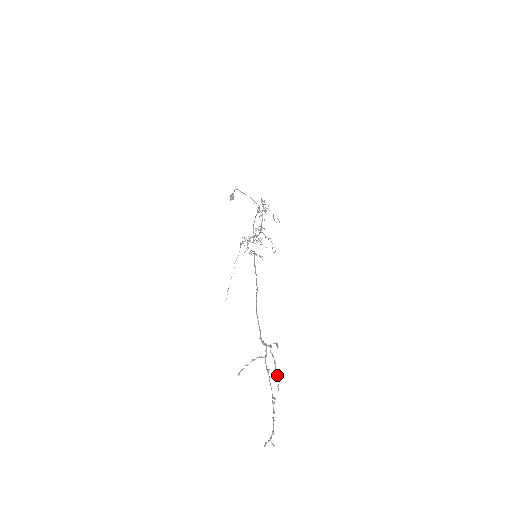
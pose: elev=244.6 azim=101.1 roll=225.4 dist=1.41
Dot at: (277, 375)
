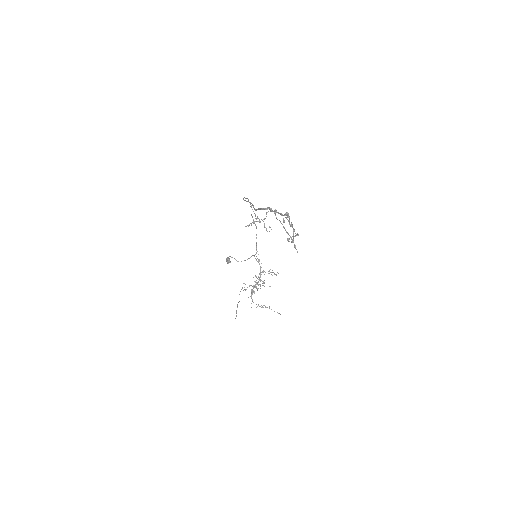
Dot at: occluded
